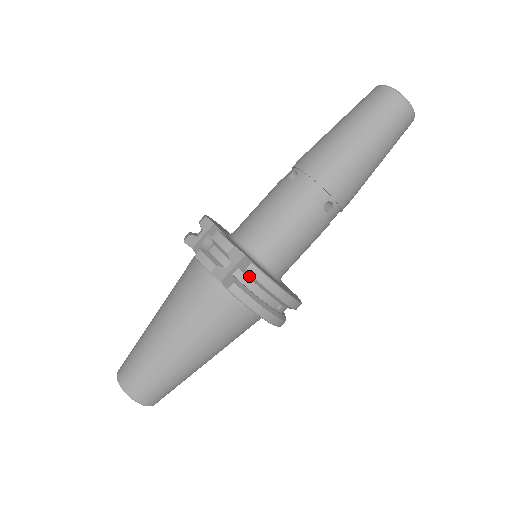
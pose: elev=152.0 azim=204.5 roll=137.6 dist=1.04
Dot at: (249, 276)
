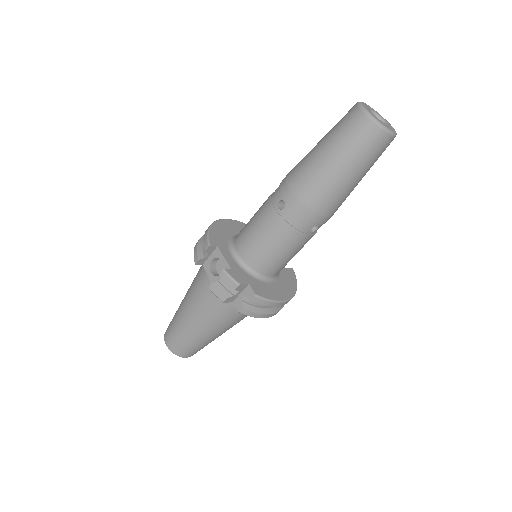
Dot at: (254, 301)
